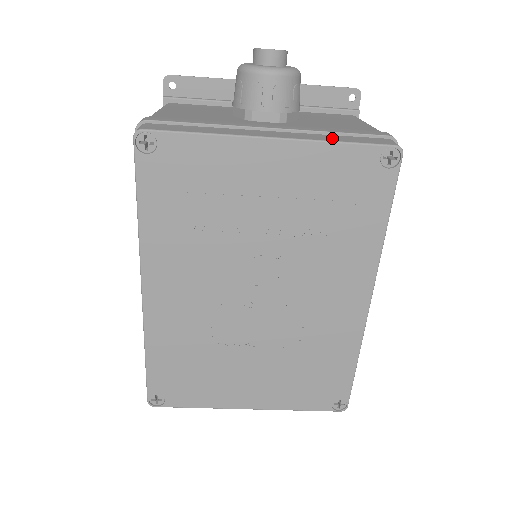
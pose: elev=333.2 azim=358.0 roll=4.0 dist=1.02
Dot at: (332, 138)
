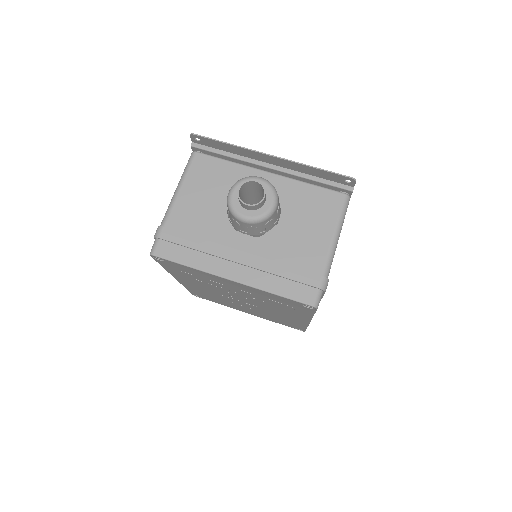
Dot at: (273, 285)
